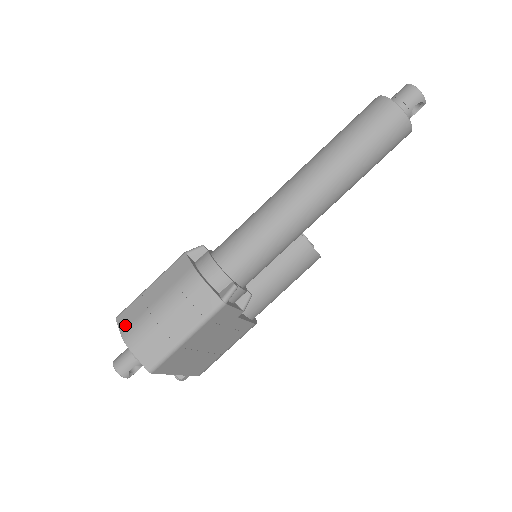
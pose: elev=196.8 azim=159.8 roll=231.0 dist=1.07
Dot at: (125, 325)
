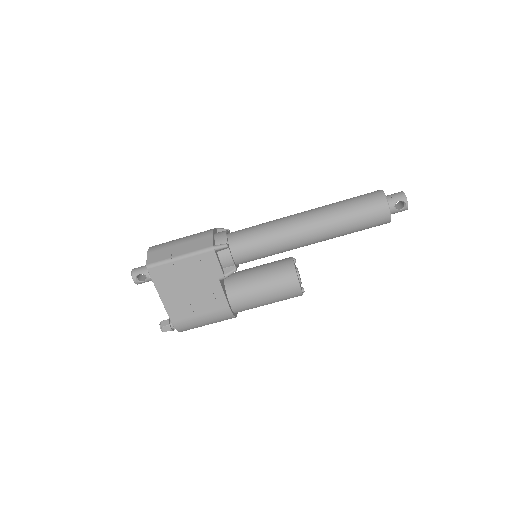
Dot at: occluded
